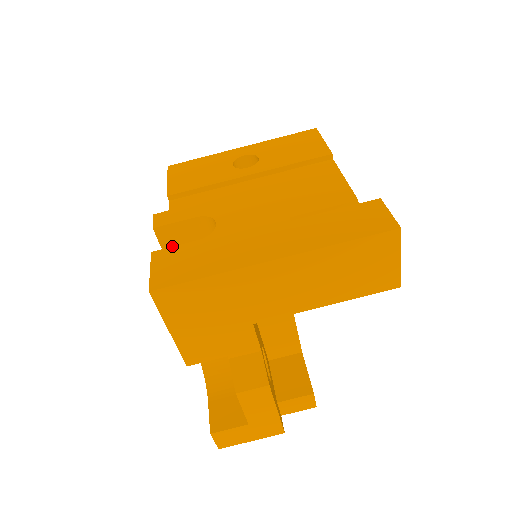
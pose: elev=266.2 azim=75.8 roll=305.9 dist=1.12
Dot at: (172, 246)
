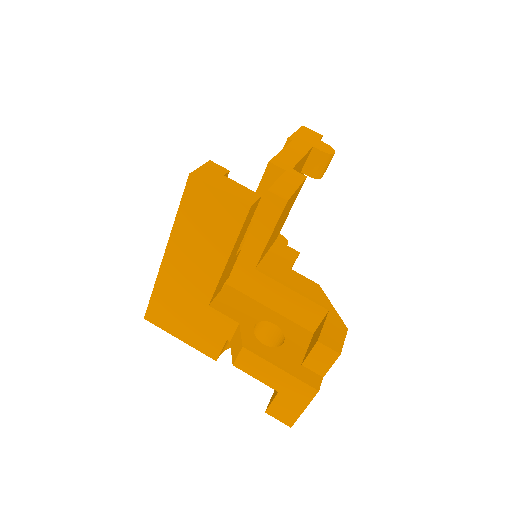
Dot at: occluded
